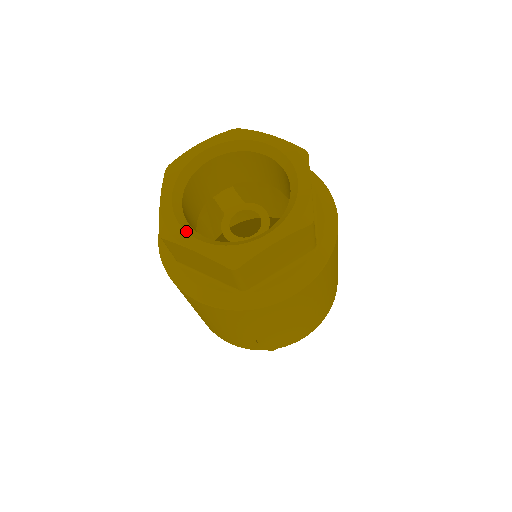
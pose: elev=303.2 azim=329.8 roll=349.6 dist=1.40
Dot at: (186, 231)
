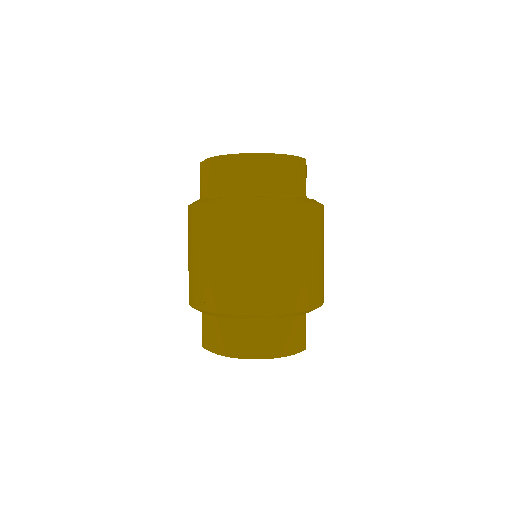
Dot at: occluded
